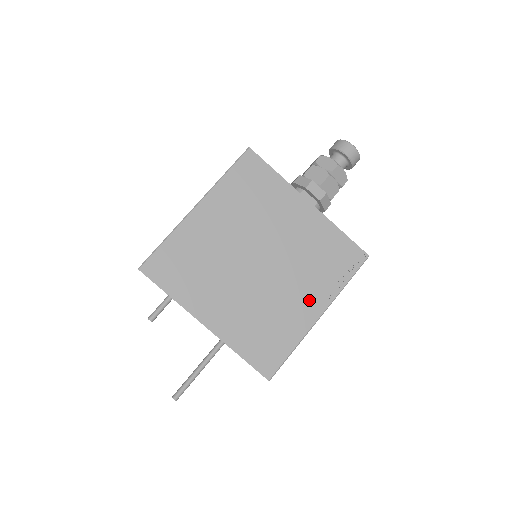
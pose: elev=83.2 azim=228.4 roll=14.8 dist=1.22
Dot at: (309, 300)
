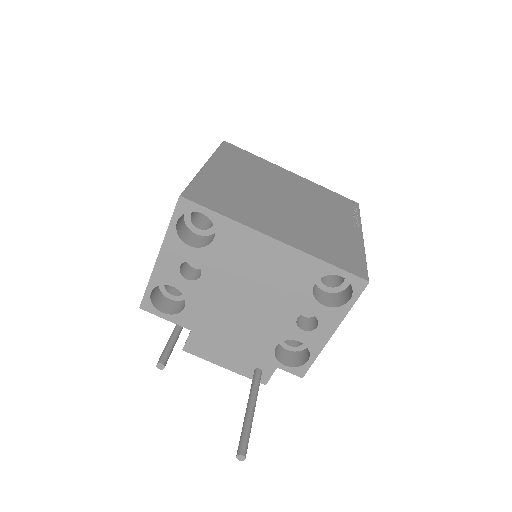
Dot at: (345, 225)
